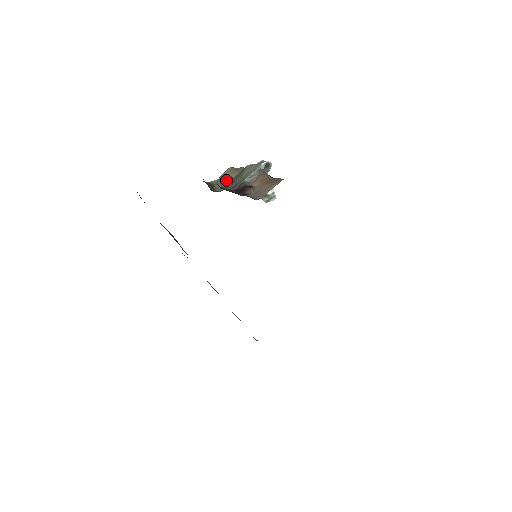
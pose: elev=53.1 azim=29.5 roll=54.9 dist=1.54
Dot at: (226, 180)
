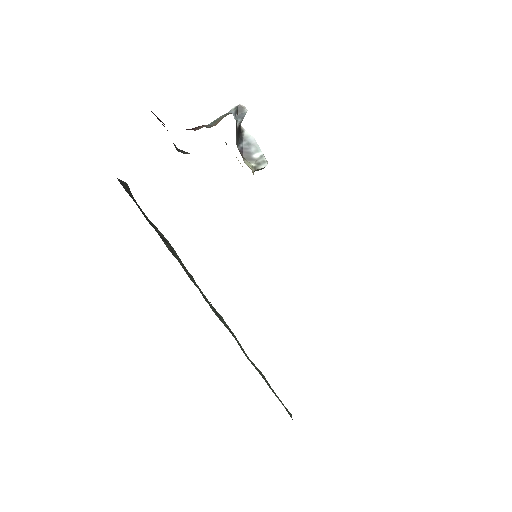
Dot at: occluded
